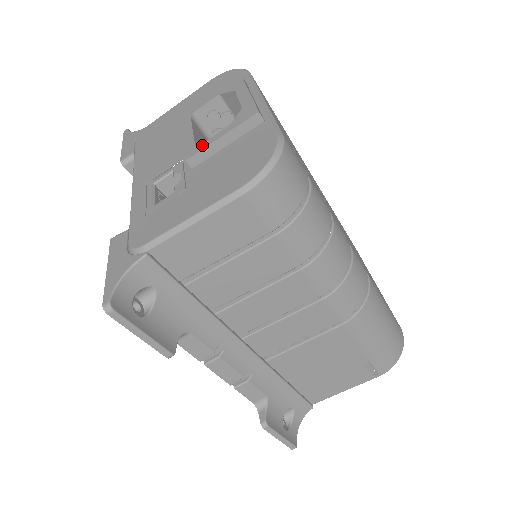
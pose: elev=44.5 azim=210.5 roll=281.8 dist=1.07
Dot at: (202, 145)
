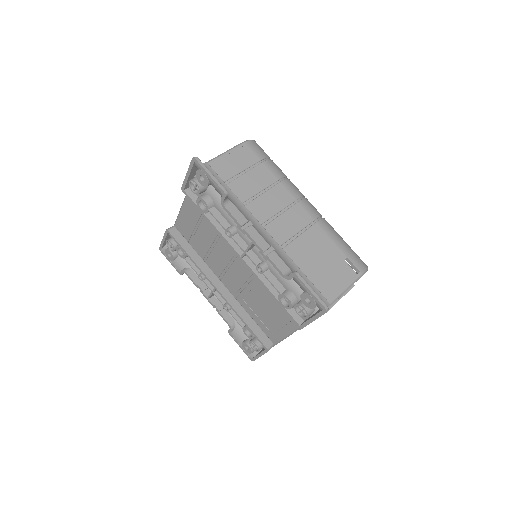
Dot at: occluded
